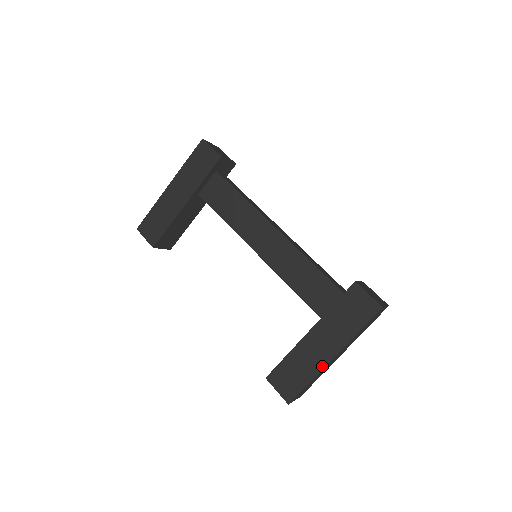
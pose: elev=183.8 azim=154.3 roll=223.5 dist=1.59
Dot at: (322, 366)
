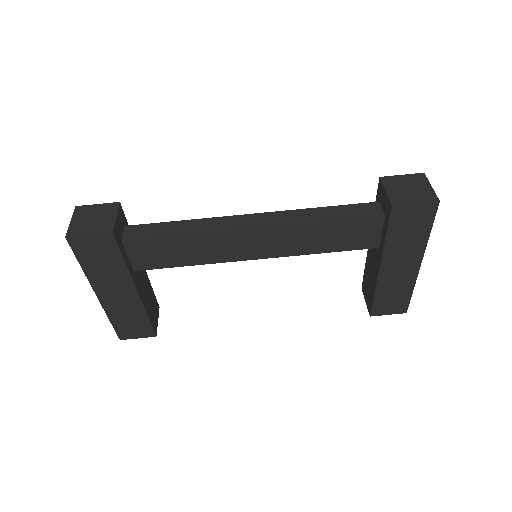
Dot at: (415, 276)
